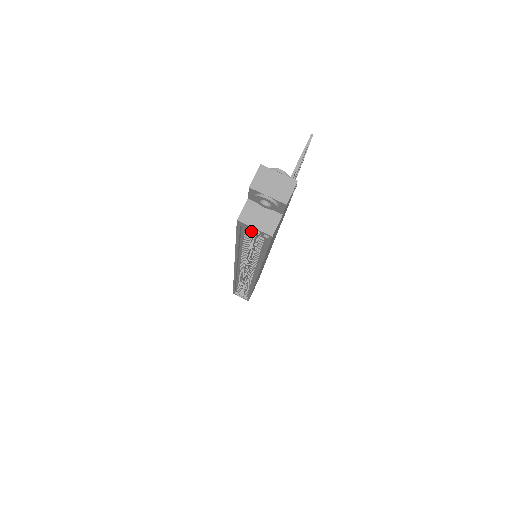
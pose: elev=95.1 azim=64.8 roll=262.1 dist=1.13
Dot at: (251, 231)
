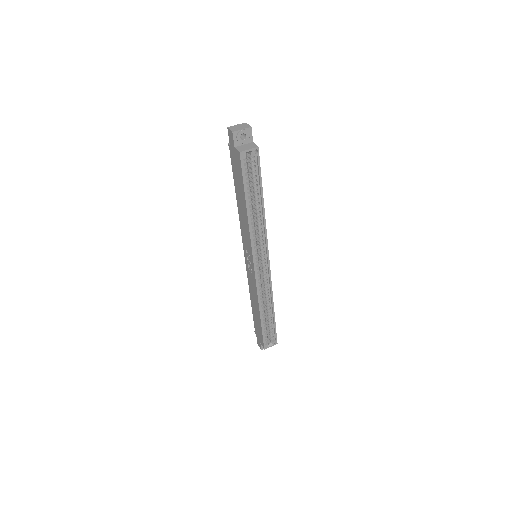
Dot at: (247, 169)
